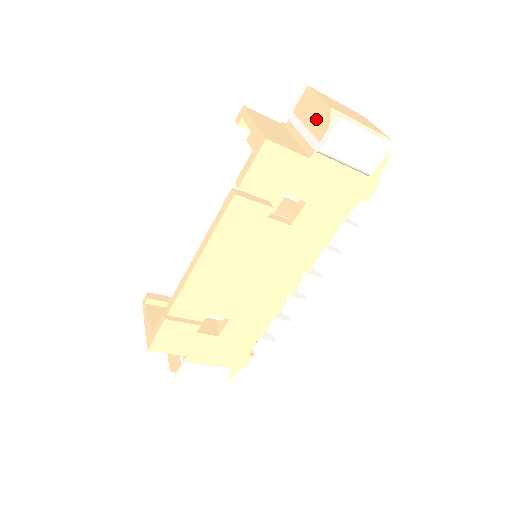
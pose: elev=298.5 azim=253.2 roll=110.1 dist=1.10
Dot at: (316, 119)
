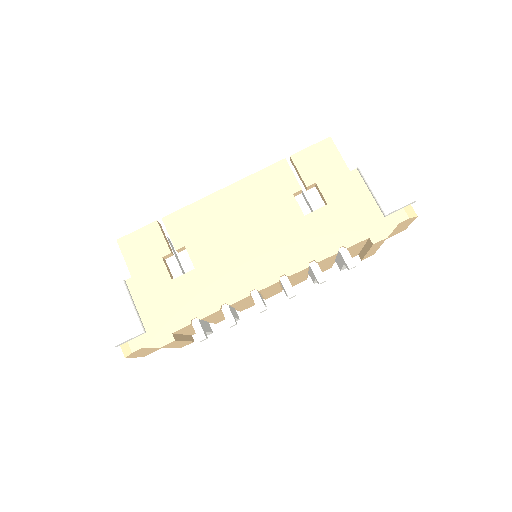
Dot at: occluded
